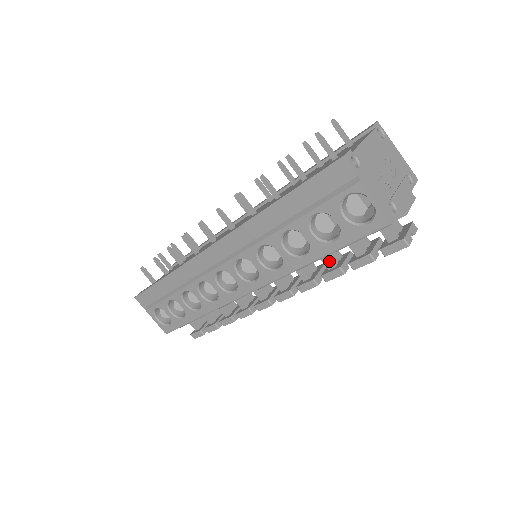
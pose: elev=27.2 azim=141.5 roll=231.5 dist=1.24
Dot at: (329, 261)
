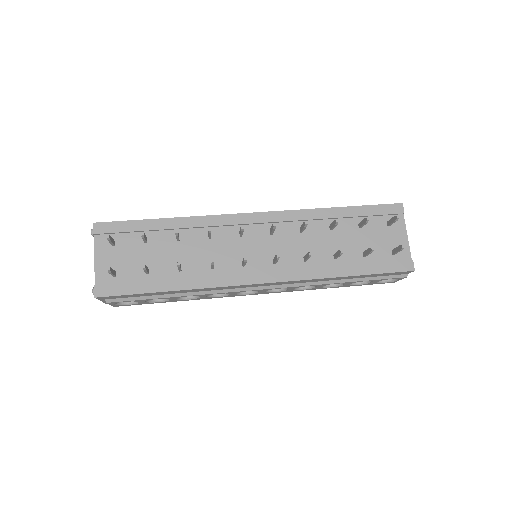
Dot at: occluded
